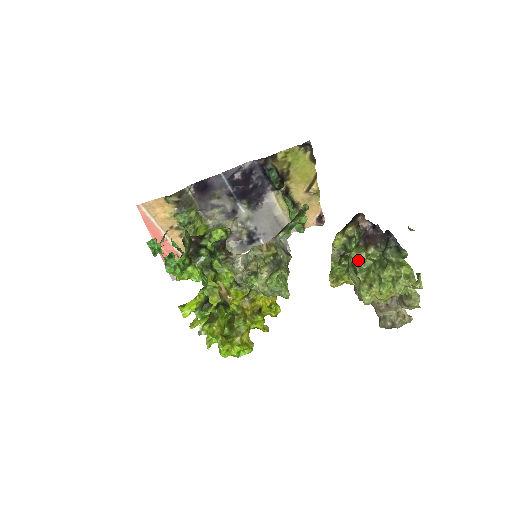
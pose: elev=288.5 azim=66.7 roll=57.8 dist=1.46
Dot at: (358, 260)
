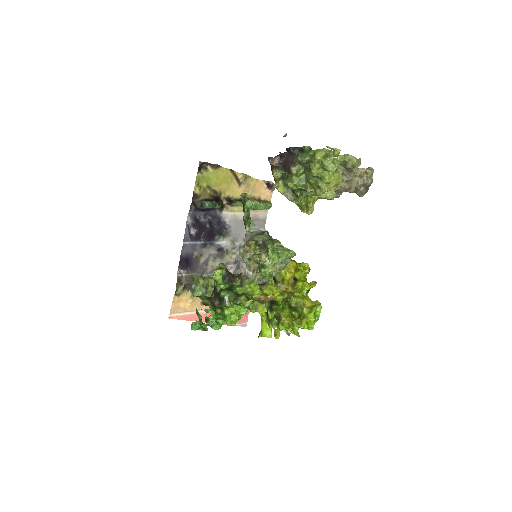
Dot at: (296, 184)
